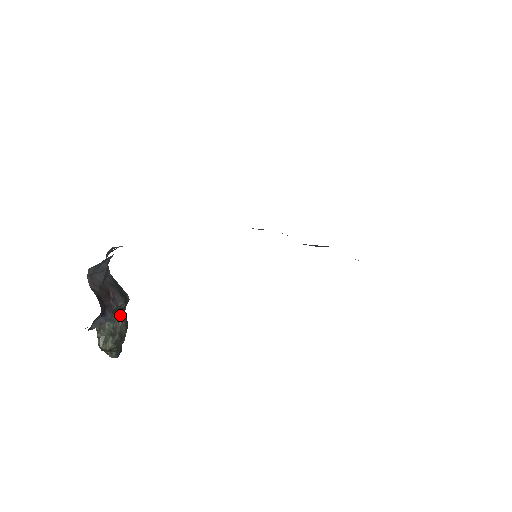
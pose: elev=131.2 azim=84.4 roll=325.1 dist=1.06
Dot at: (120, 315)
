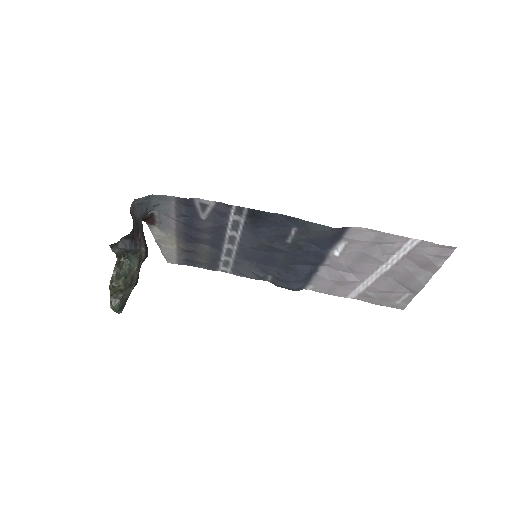
Dot at: (138, 262)
